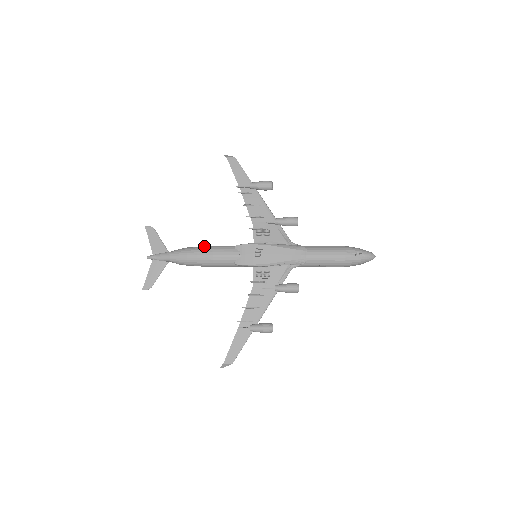
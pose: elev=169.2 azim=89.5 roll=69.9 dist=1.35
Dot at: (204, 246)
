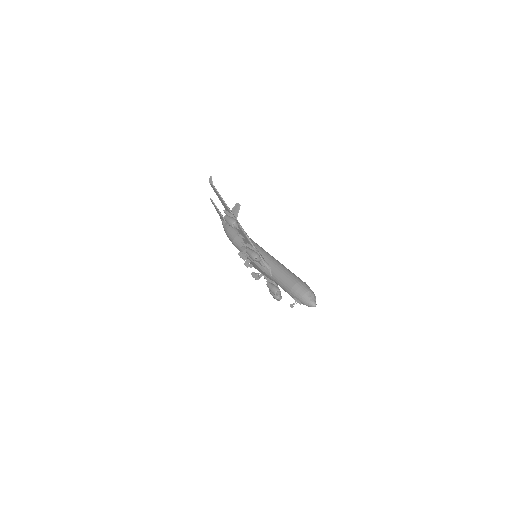
Dot at: (232, 235)
